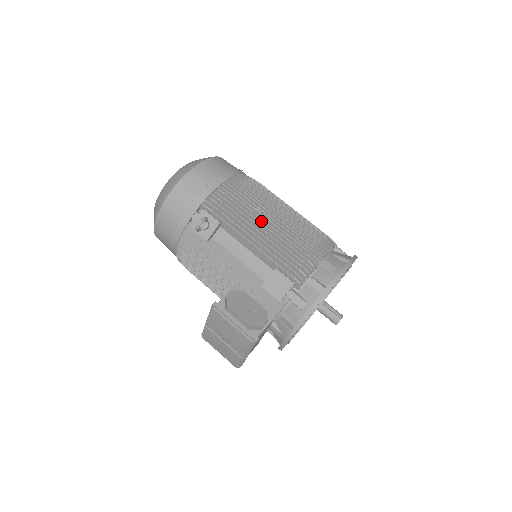
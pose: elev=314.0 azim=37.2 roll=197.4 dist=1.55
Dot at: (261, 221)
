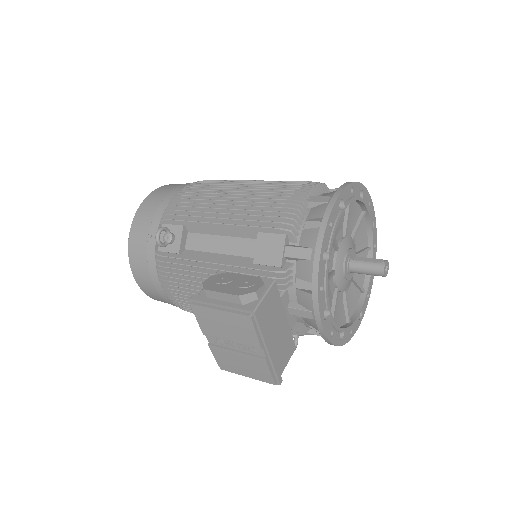
Dot at: (226, 200)
